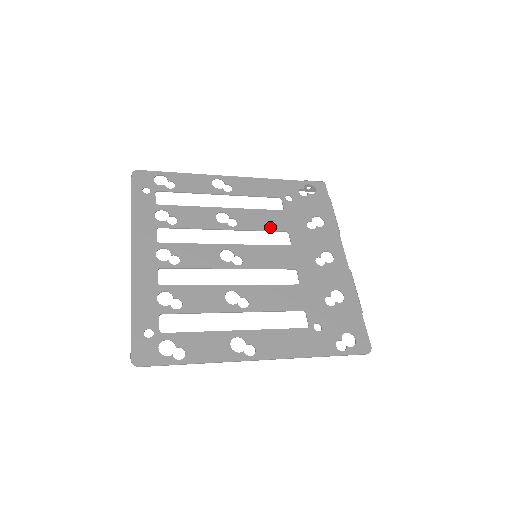
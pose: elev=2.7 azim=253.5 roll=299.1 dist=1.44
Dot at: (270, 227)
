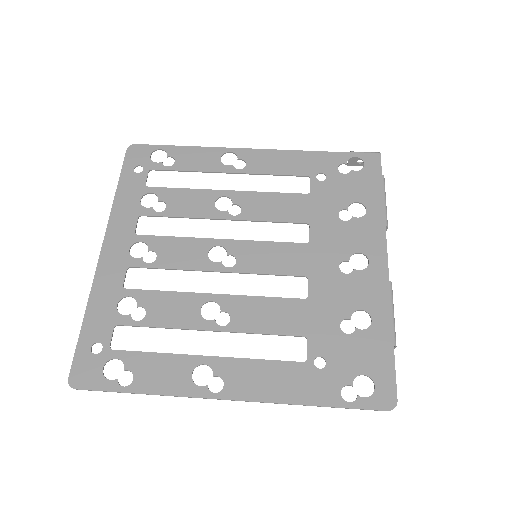
Dot at: (284, 217)
